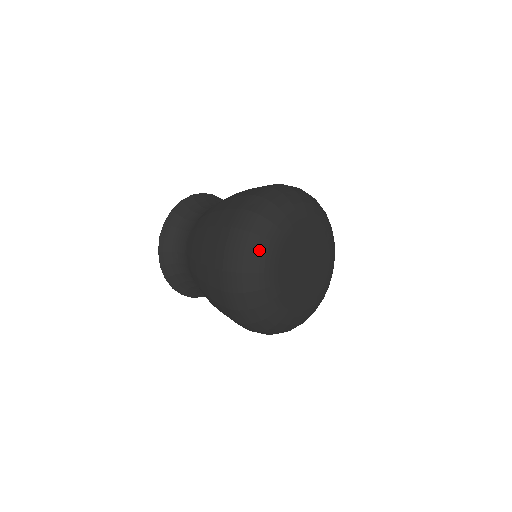
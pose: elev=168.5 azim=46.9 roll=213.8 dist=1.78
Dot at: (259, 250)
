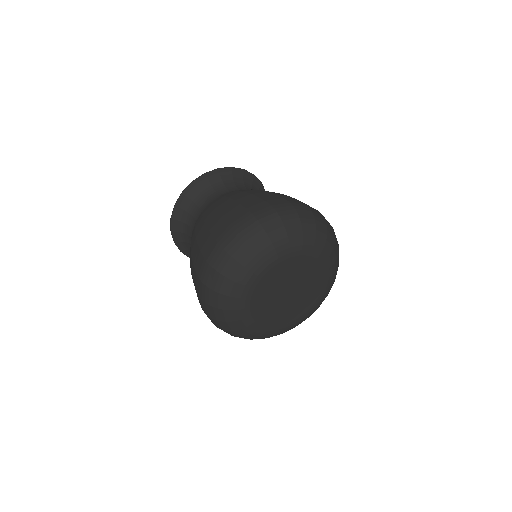
Dot at: (235, 276)
